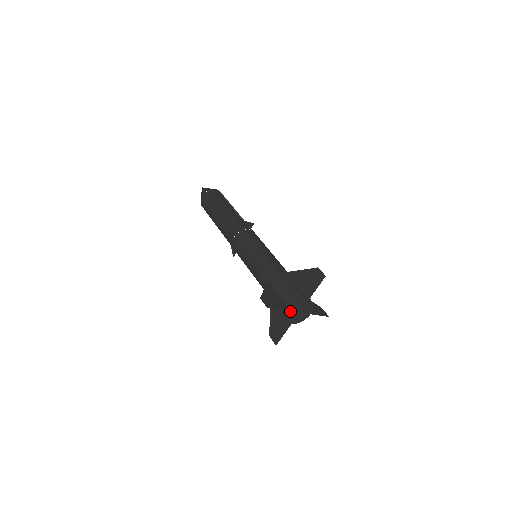
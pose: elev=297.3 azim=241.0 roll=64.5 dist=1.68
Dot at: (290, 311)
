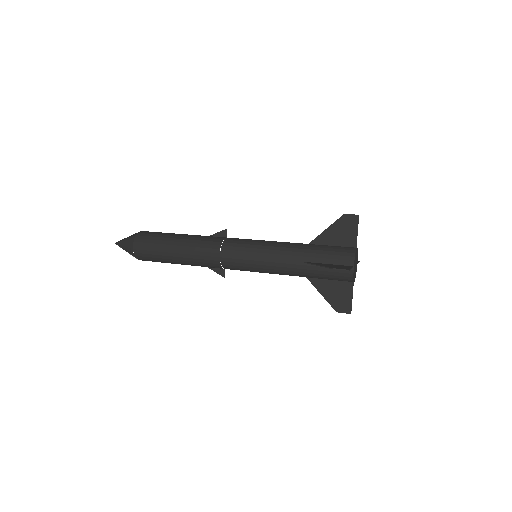
Dot at: (353, 267)
